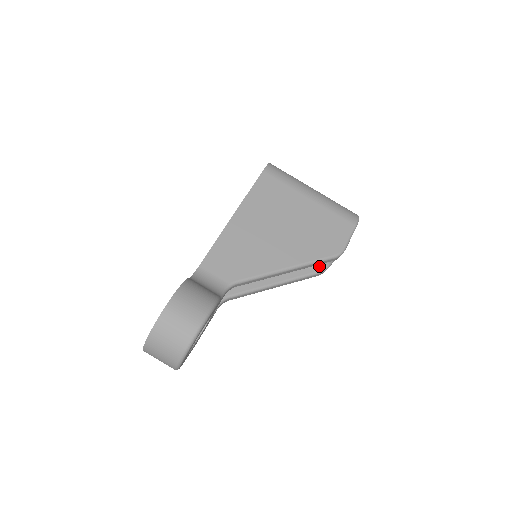
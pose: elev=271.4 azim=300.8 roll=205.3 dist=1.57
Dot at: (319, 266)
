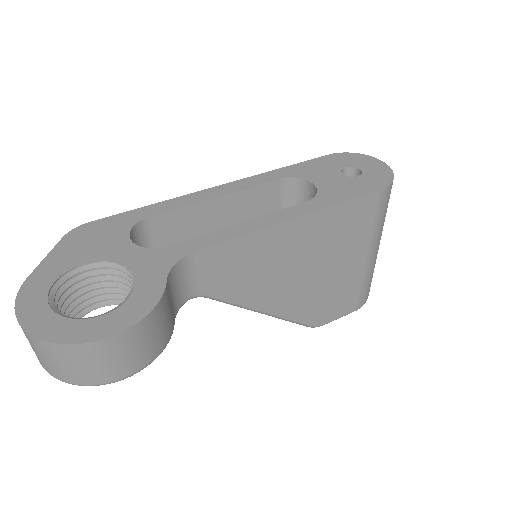
Dot at: occluded
